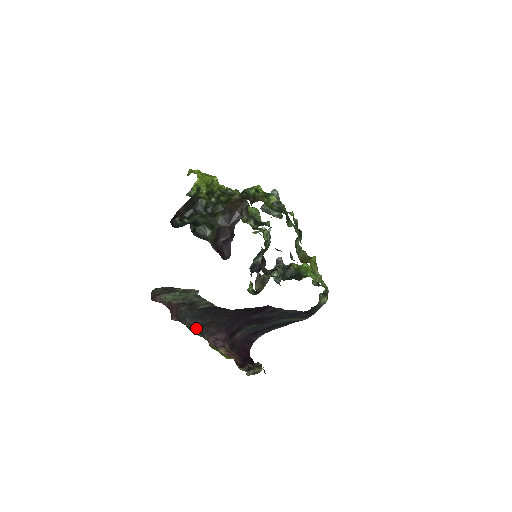
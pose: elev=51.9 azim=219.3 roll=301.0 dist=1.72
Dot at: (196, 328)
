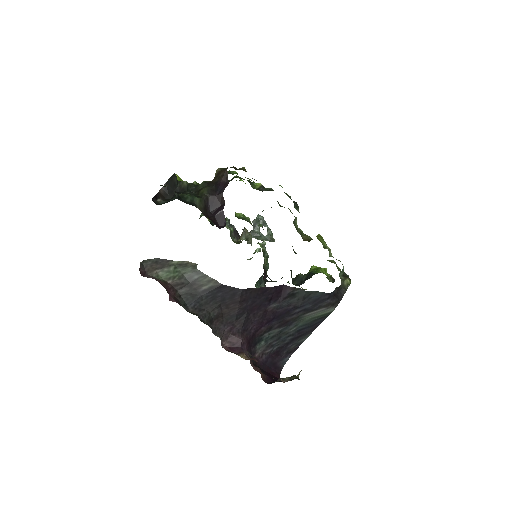
Dot at: (203, 320)
